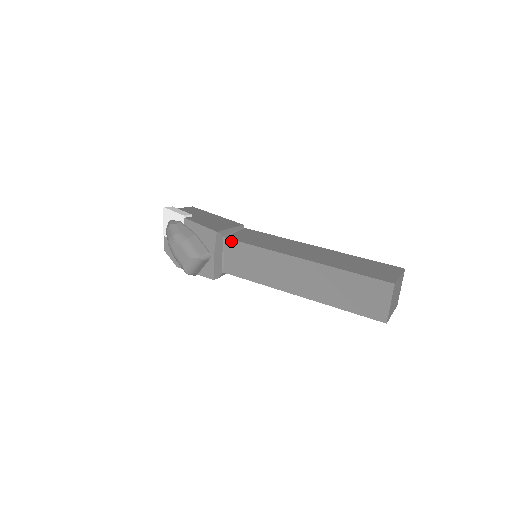
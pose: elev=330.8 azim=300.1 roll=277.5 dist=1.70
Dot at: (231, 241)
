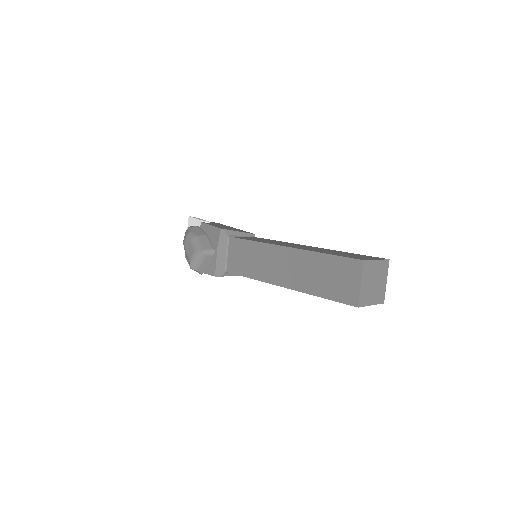
Dot at: (233, 239)
